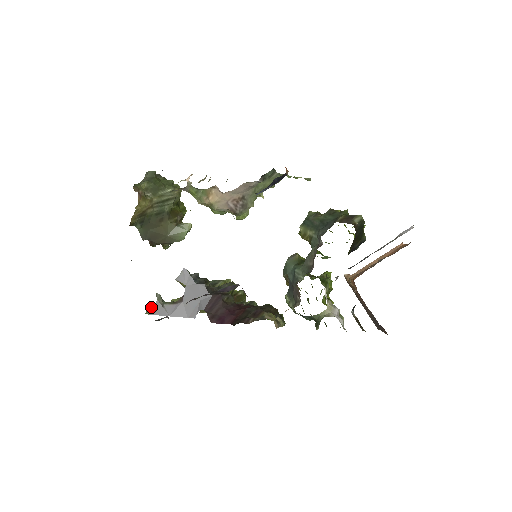
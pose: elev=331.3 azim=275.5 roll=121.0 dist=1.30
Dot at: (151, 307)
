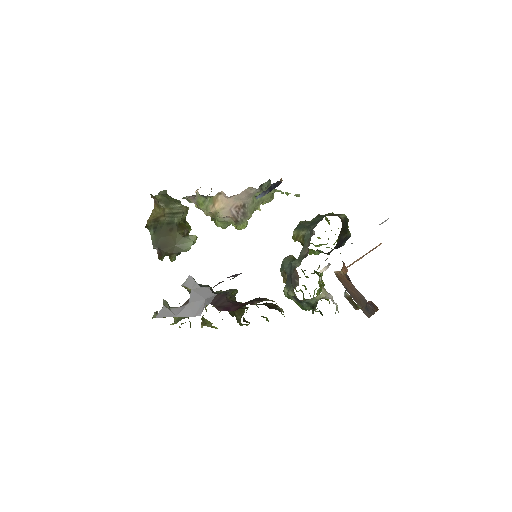
Dot at: (157, 313)
